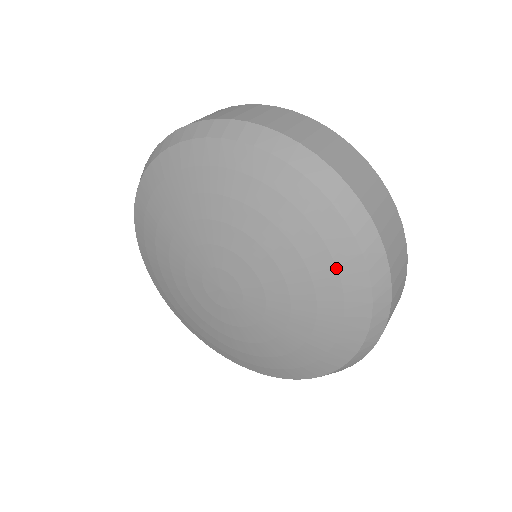
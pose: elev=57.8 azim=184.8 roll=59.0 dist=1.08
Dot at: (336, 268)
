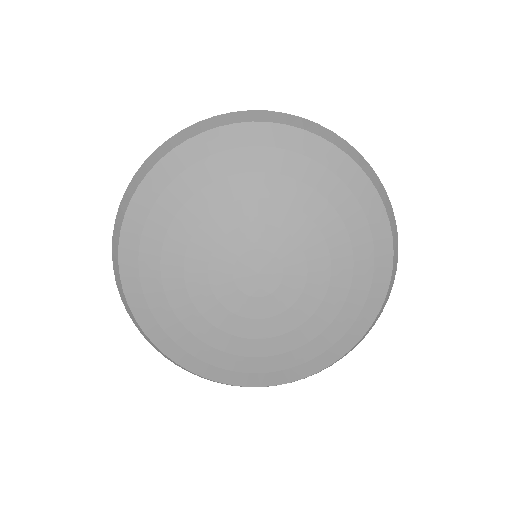
Dot at: (347, 188)
